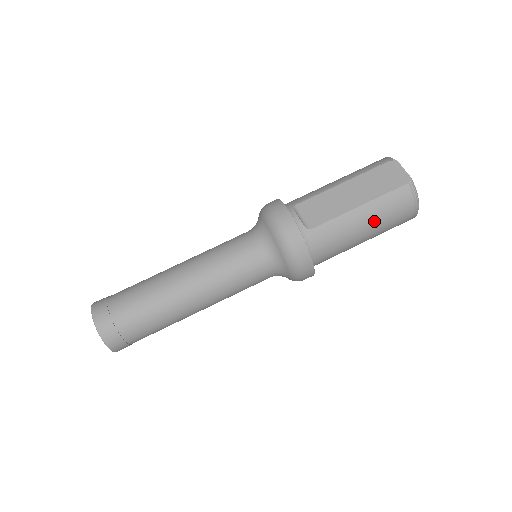
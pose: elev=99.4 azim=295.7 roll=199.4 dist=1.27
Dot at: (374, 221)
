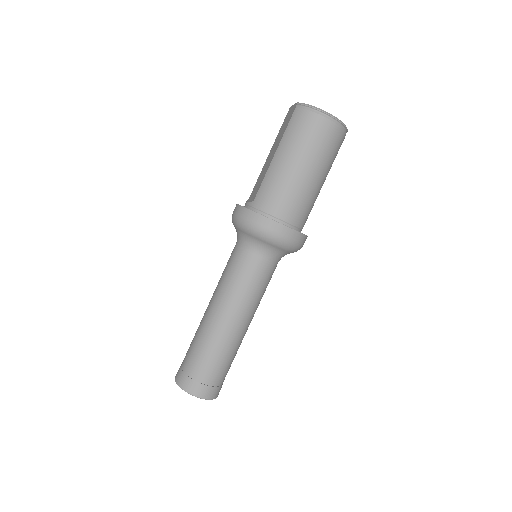
Dot at: (293, 152)
